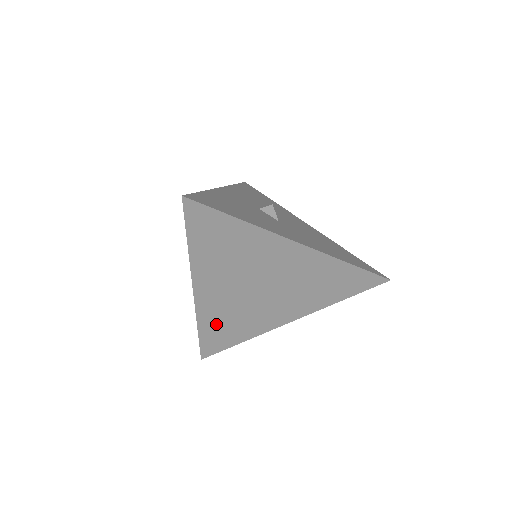
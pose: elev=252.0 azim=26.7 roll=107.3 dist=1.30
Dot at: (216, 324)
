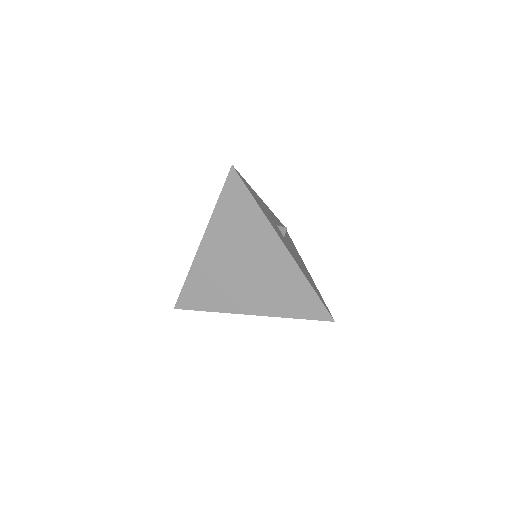
Dot at: (200, 282)
